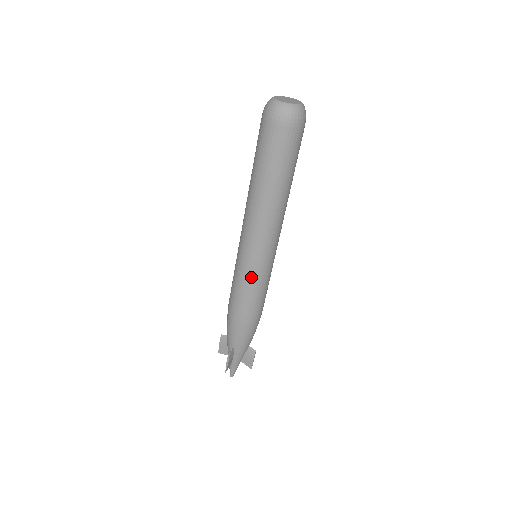
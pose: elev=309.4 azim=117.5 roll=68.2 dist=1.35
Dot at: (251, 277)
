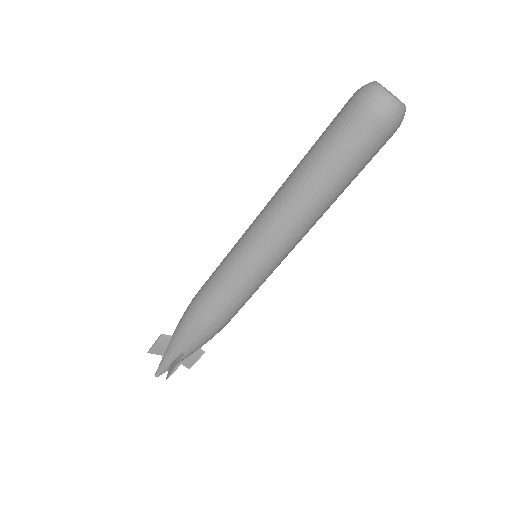
Dot at: (228, 262)
